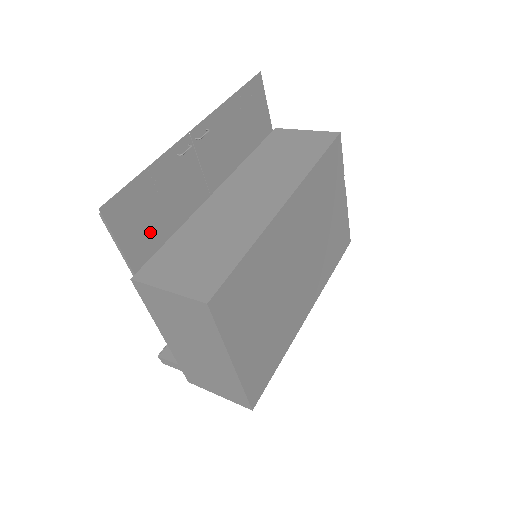
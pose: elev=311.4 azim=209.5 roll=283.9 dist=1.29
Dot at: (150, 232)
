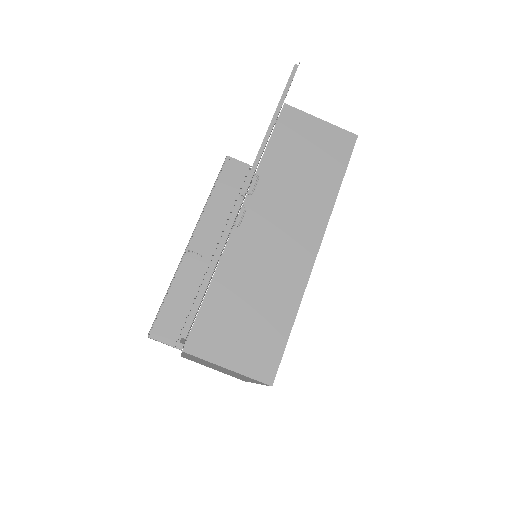
Dot at: occluded
